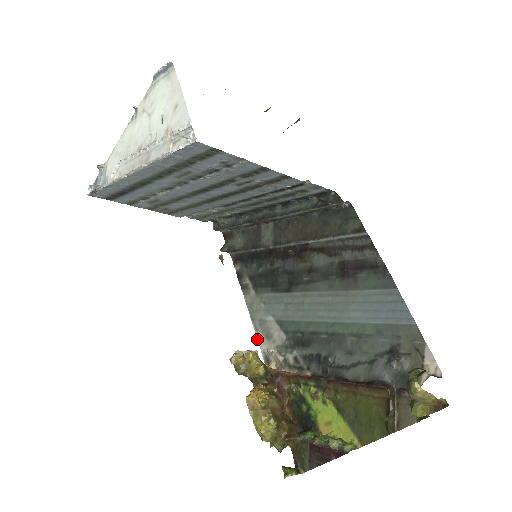
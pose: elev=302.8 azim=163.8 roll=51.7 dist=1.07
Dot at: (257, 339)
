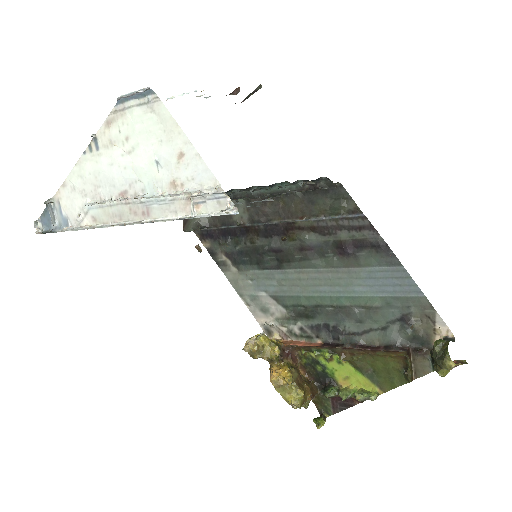
Dot at: occluded
